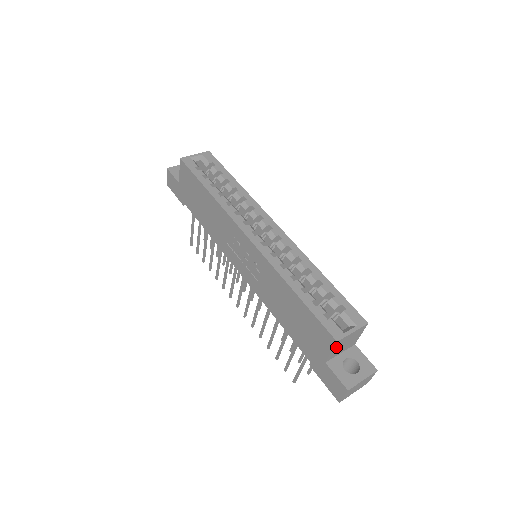
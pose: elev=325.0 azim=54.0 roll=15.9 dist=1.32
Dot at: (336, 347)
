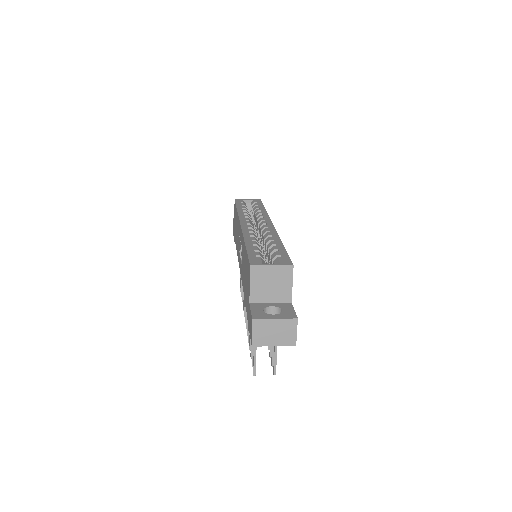
Dot at: (255, 279)
